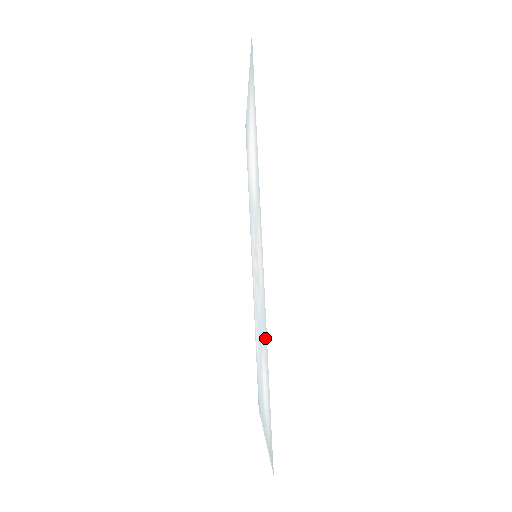
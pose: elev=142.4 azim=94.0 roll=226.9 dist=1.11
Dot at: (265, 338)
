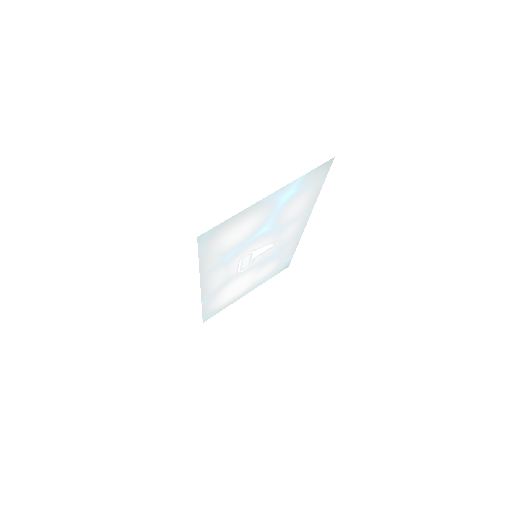
Dot at: (210, 300)
